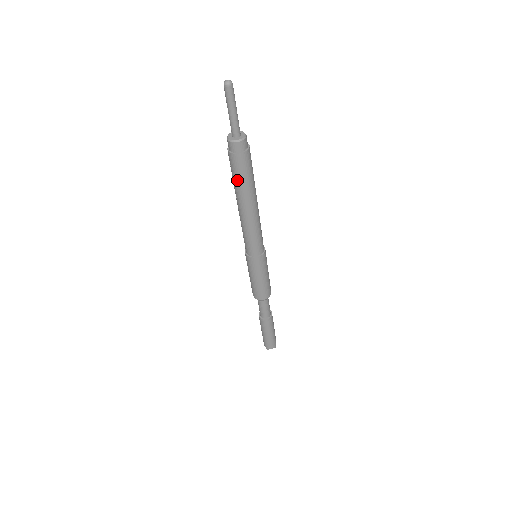
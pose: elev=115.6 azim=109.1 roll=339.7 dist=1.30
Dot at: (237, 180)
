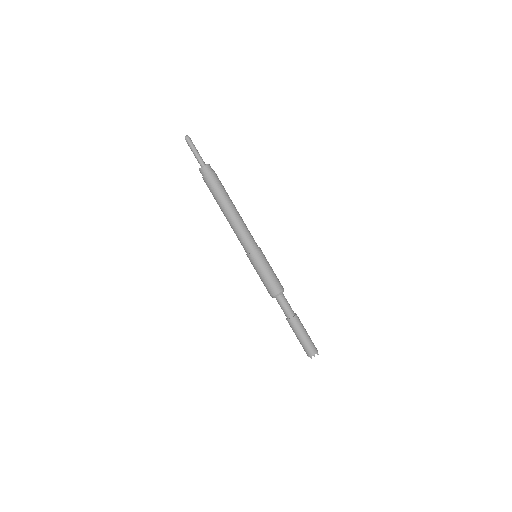
Dot at: (214, 194)
